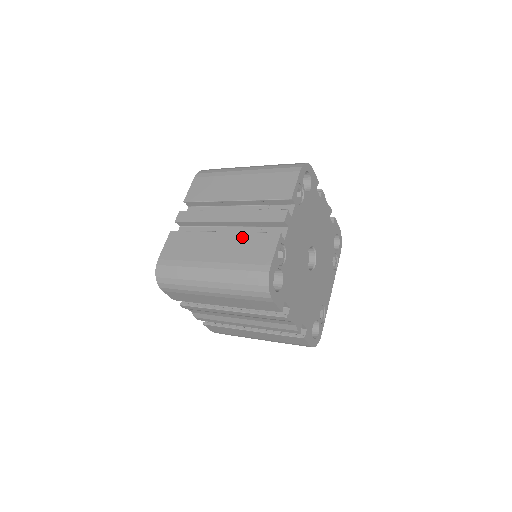
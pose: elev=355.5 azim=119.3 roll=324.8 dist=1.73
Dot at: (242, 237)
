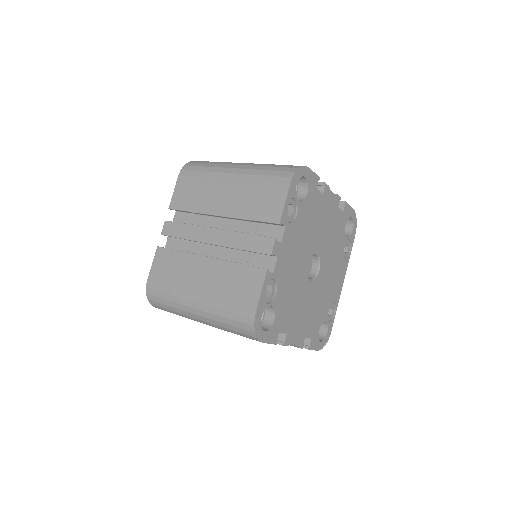
Dot at: (227, 268)
